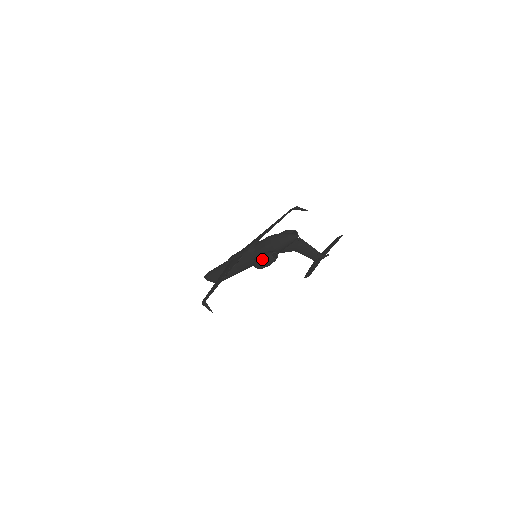
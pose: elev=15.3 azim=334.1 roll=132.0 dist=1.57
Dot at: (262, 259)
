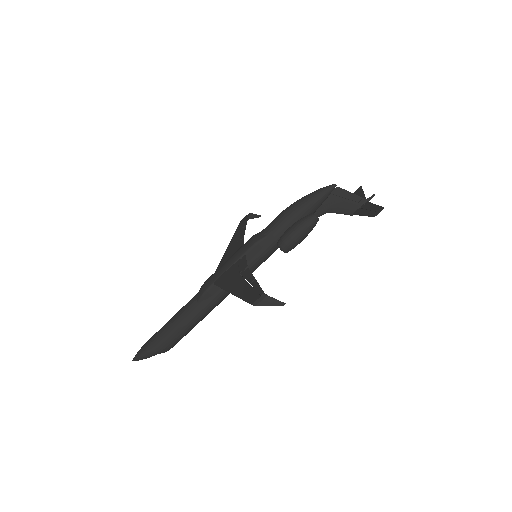
Dot at: (301, 227)
